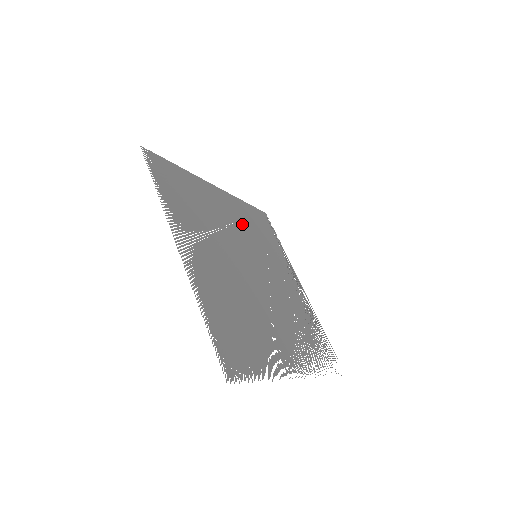
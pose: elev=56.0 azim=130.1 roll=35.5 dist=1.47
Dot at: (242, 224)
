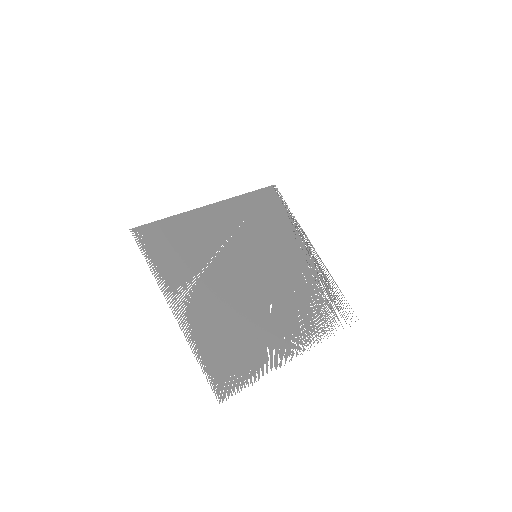
Dot at: (241, 228)
